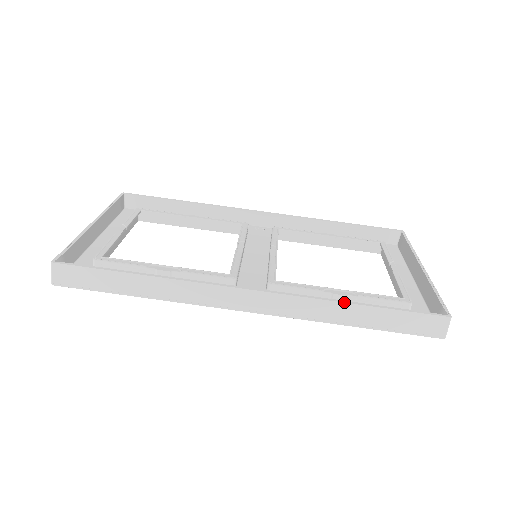
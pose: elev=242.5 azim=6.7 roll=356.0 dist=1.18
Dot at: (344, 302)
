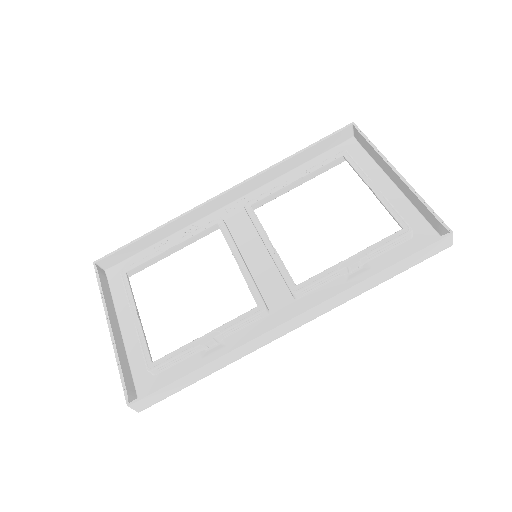
Dot at: (365, 279)
